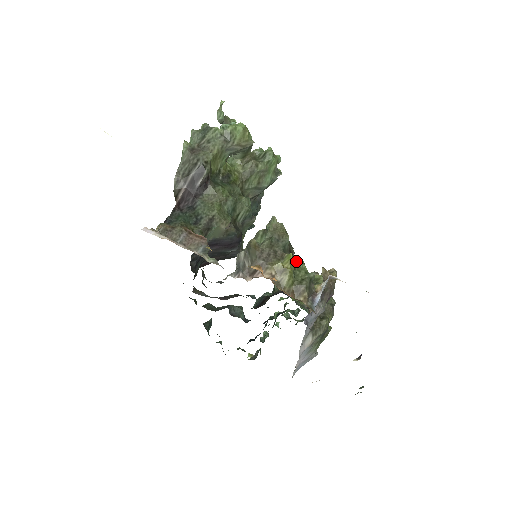
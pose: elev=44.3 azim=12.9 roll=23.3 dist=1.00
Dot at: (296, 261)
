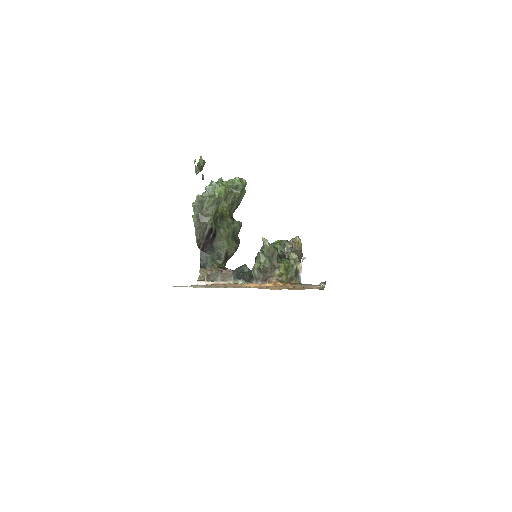
Dot at: (286, 265)
